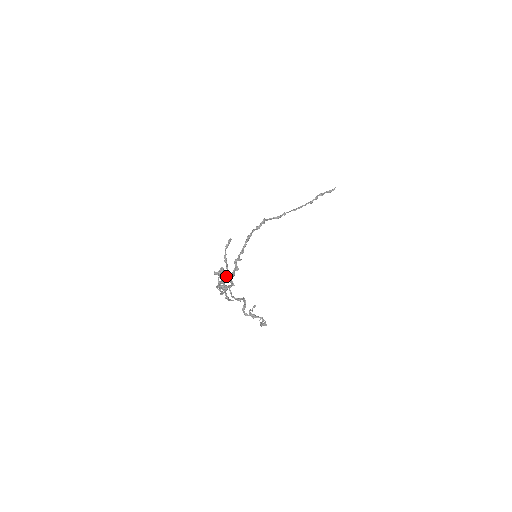
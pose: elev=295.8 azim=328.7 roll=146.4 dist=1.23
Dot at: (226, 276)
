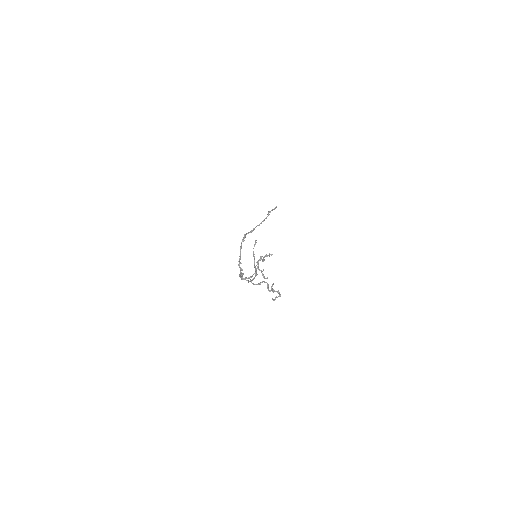
Dot at: occluded
